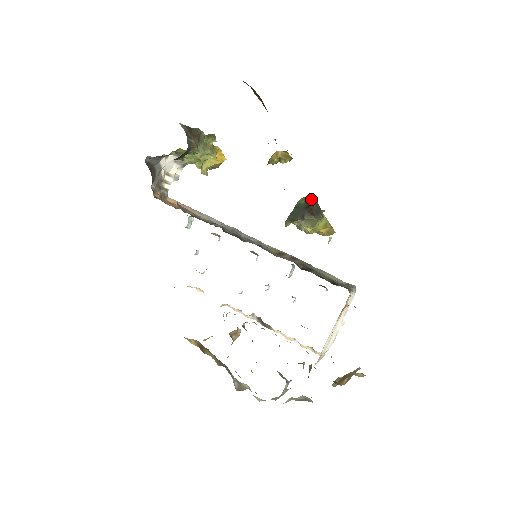
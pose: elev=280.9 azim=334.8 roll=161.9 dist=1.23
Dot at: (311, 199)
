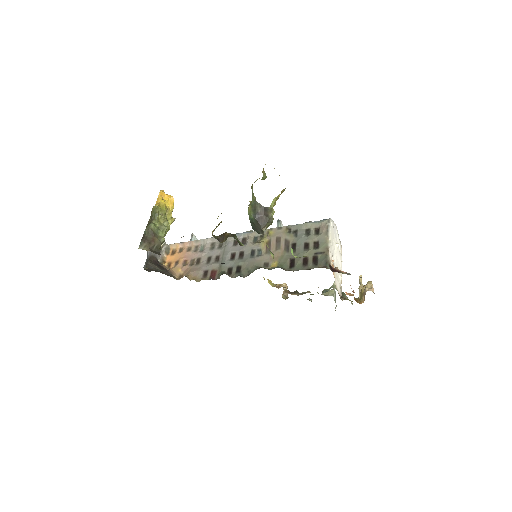
Dot at: (254, 206)
